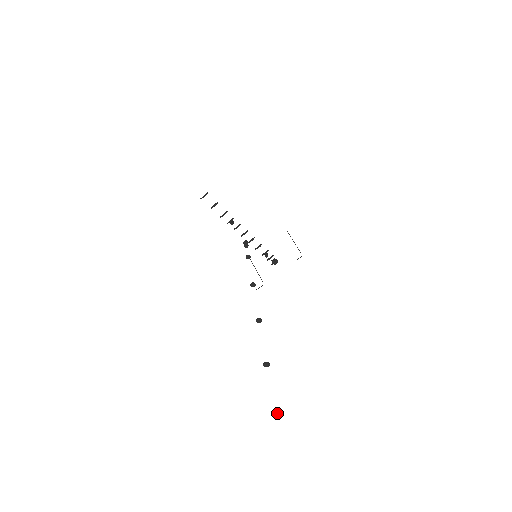
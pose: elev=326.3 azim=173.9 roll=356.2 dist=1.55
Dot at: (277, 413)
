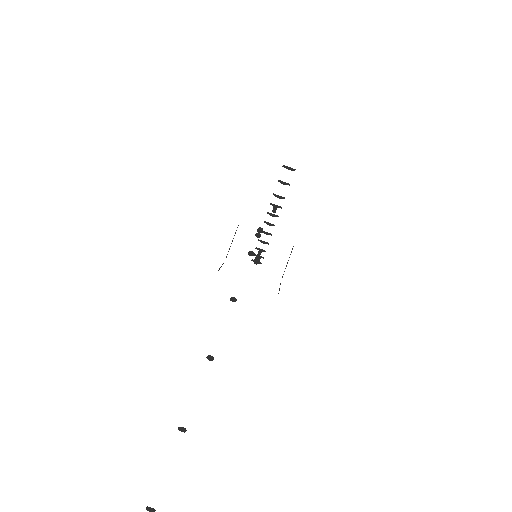
Dot at: out of frame
